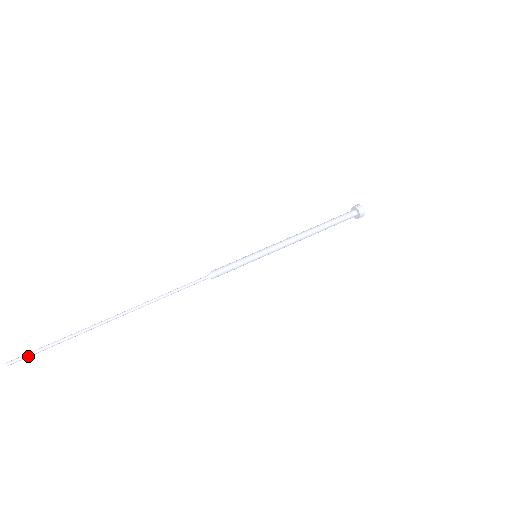
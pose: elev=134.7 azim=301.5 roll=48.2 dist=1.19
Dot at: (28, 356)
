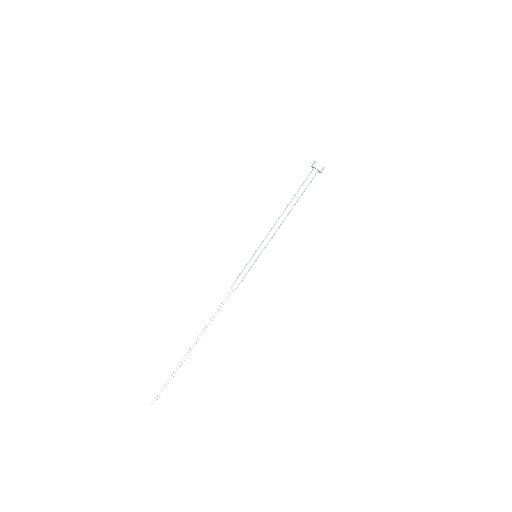
Dot at: occluded
